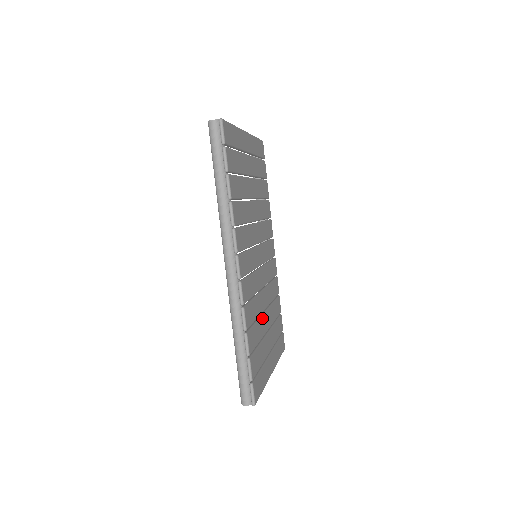
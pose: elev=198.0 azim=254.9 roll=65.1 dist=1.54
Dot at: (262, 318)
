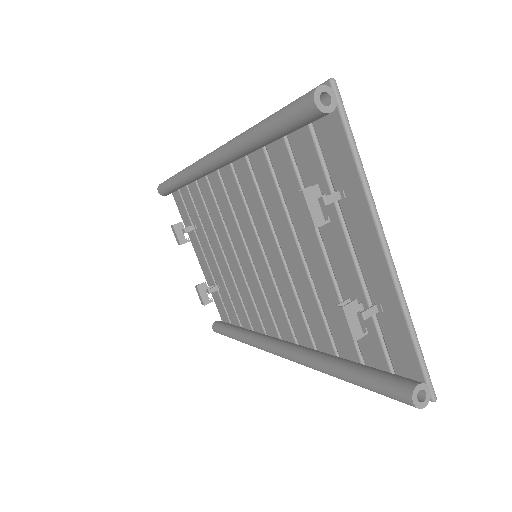
Dot at: occluded
